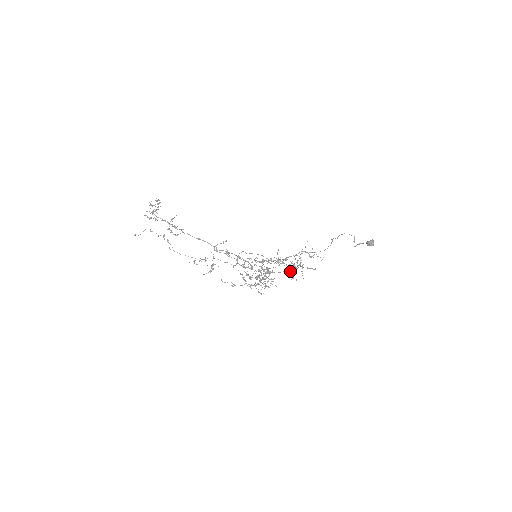
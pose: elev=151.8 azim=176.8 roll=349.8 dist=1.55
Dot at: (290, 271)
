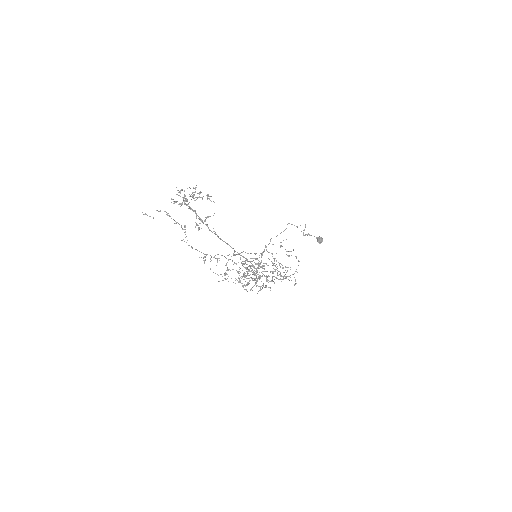
Dot at: occluded
